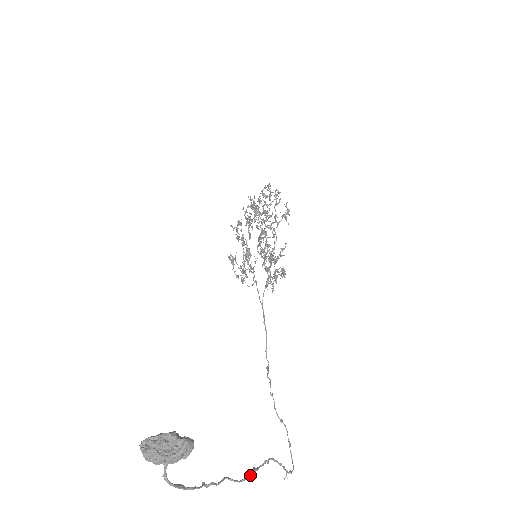
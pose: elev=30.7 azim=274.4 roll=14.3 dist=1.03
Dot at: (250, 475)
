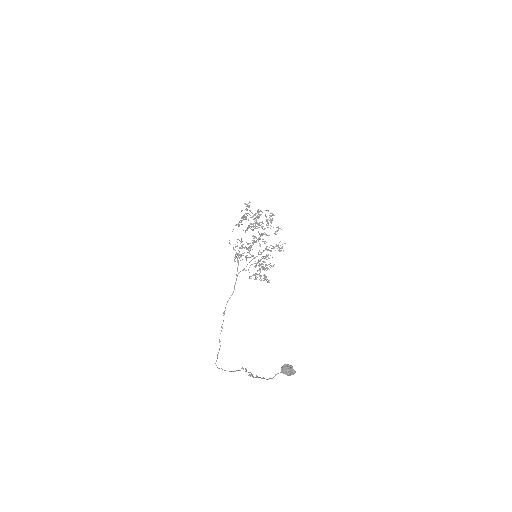
Dot at: (253, 376)
